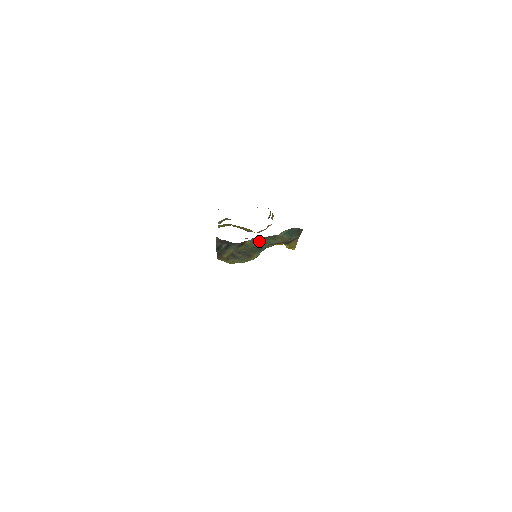
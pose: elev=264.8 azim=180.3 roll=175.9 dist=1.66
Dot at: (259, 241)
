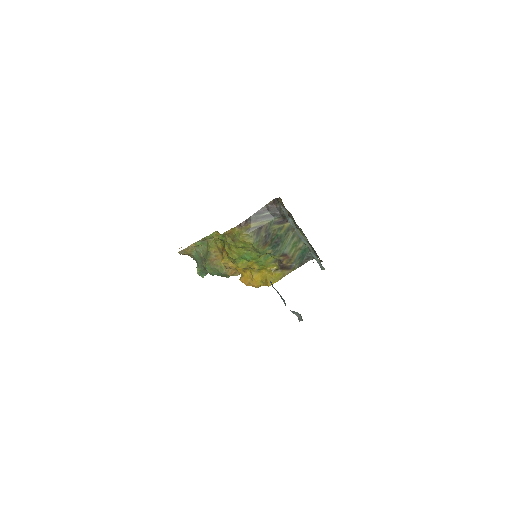
Dot at: (287, 235)
